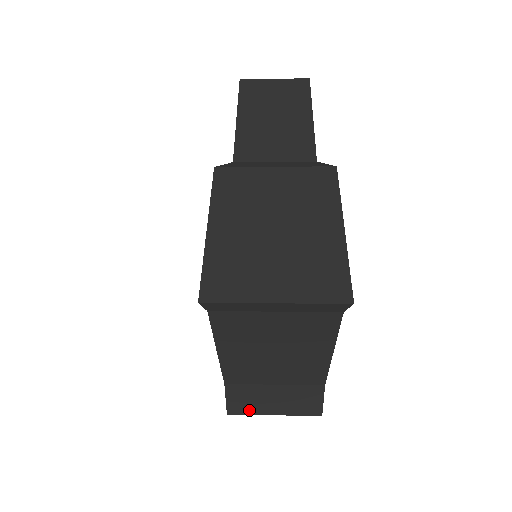
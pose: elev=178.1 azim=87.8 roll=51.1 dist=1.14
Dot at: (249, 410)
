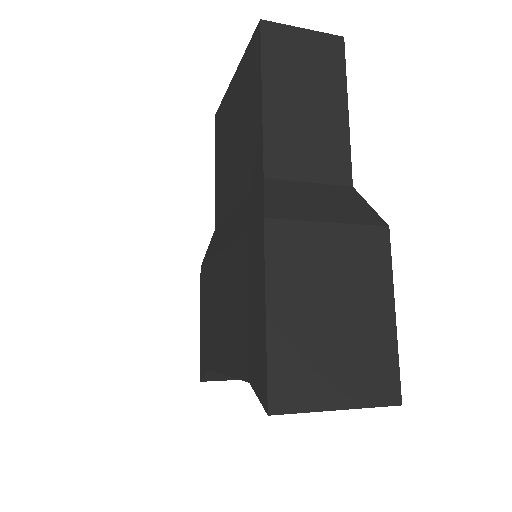
Dot at: (222, 379)
